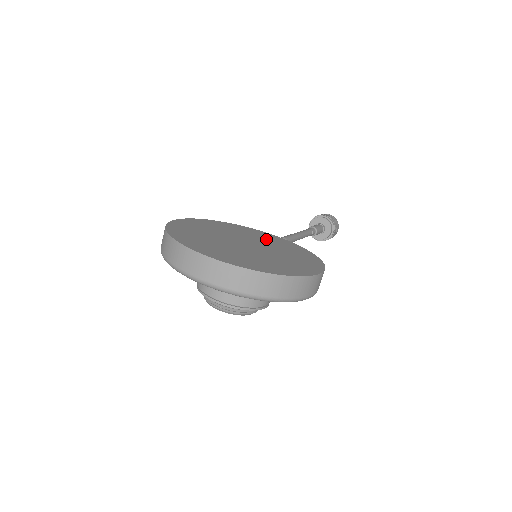
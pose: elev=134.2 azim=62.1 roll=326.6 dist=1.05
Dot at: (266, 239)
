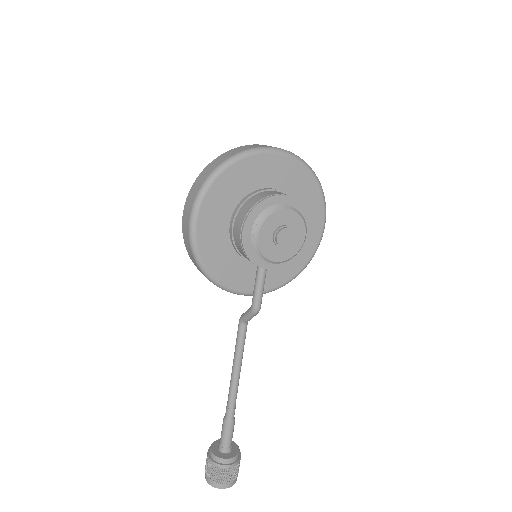
Dot at: occluded
